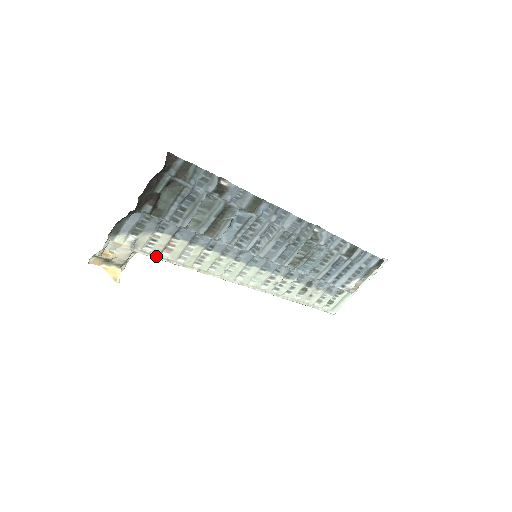
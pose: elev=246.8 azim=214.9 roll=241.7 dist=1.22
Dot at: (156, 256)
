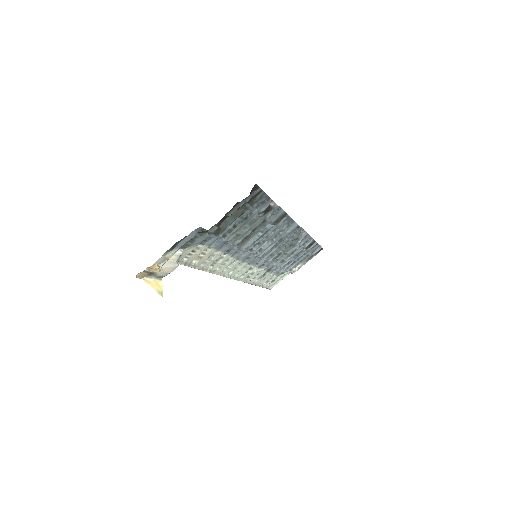
Dot at: (187, 264)
